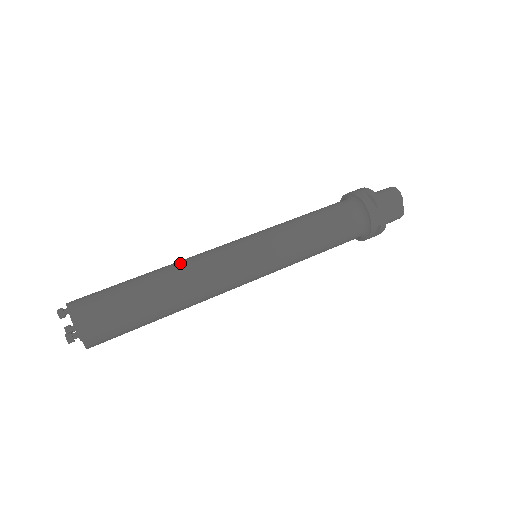
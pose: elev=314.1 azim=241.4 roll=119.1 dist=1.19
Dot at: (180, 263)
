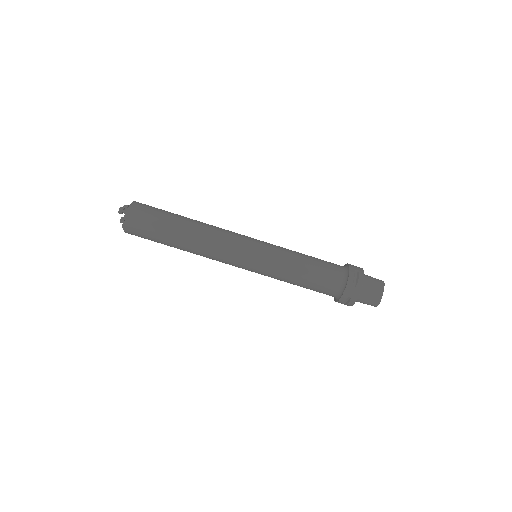
Dot at: (199, 246)
